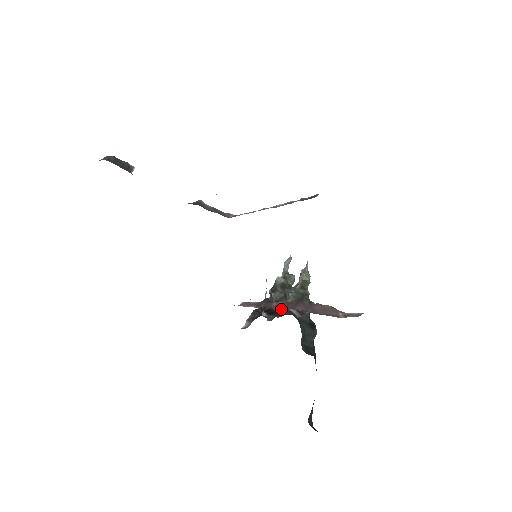
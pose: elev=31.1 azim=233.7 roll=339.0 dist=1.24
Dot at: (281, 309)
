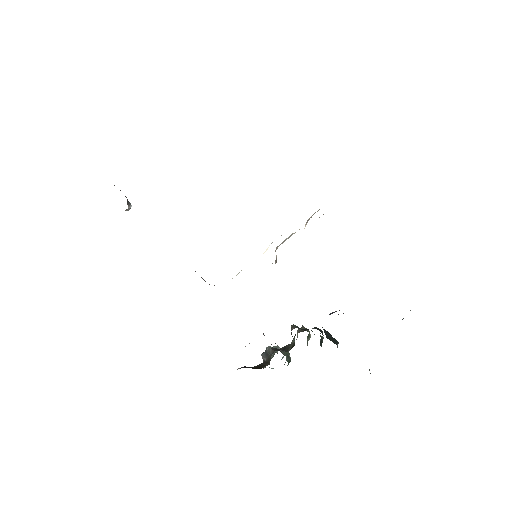
Dot at: occluded
